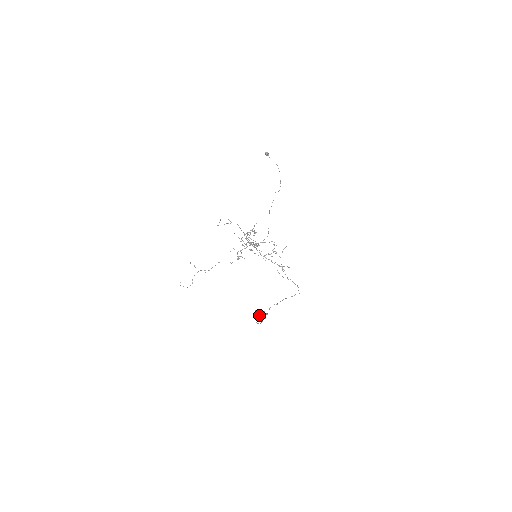
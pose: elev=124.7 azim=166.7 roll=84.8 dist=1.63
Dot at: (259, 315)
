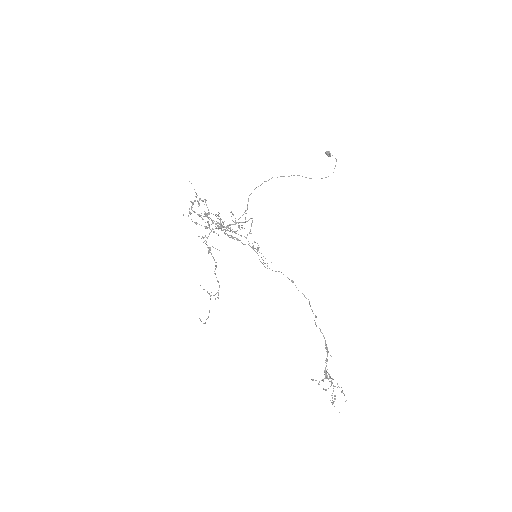
Dot at: occluded
